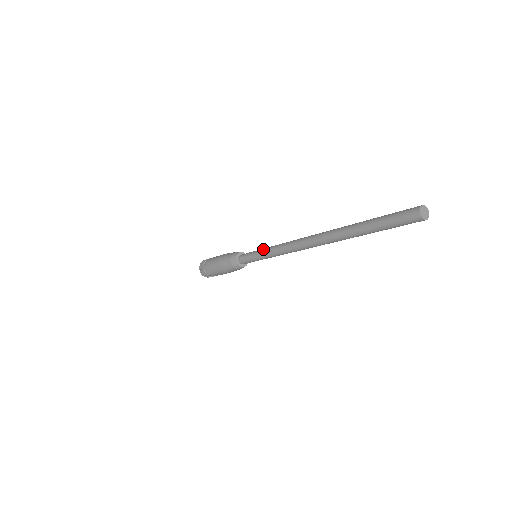
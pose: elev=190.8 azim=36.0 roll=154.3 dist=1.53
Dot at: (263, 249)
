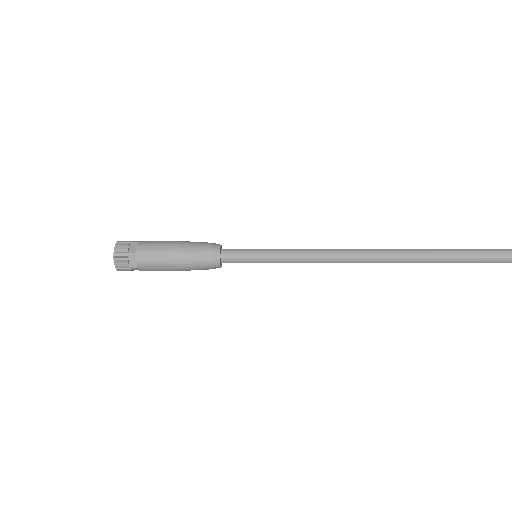
Dot at: (281, 249)
